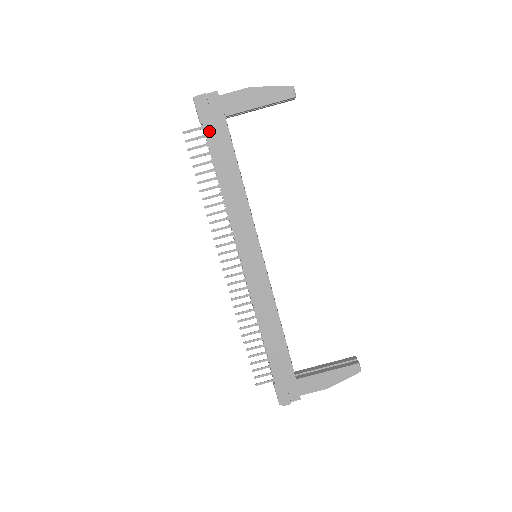
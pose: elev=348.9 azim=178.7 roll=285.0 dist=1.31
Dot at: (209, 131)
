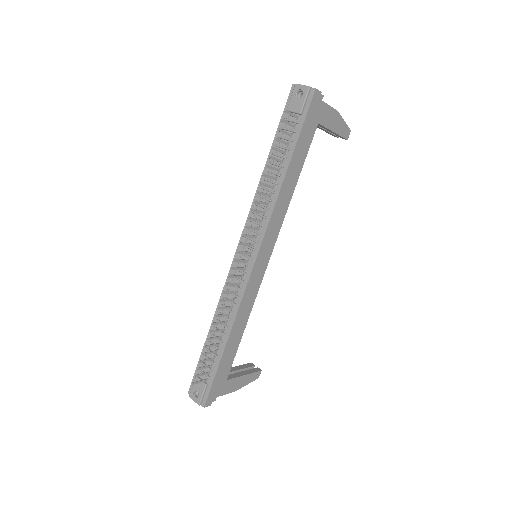
Dot at: (305, 127)
